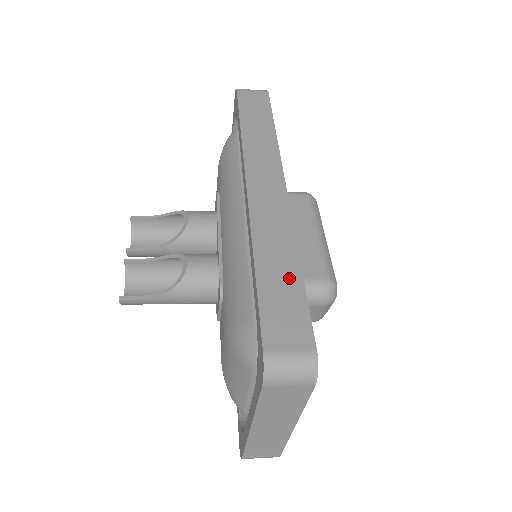
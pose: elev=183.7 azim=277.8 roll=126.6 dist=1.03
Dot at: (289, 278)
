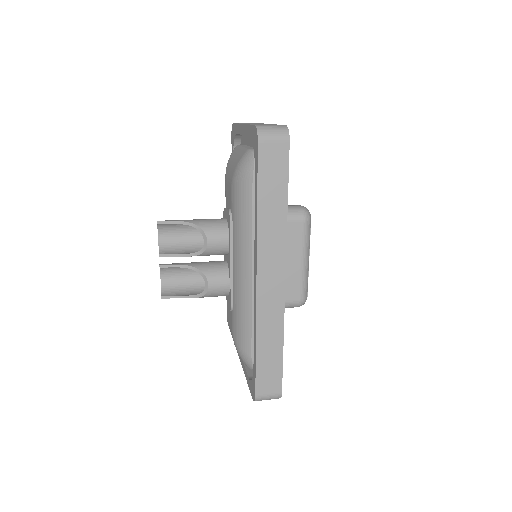
Dot at: (275, 354)
